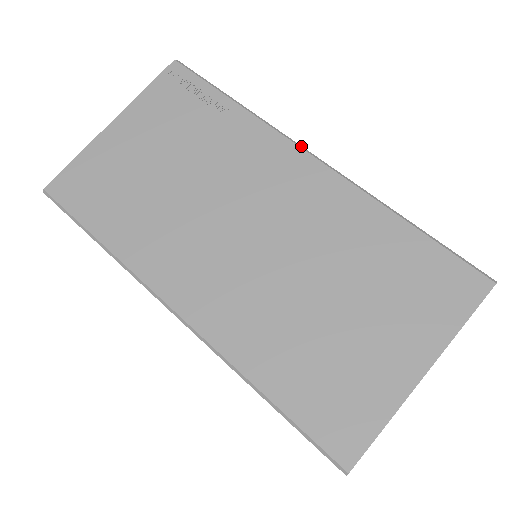
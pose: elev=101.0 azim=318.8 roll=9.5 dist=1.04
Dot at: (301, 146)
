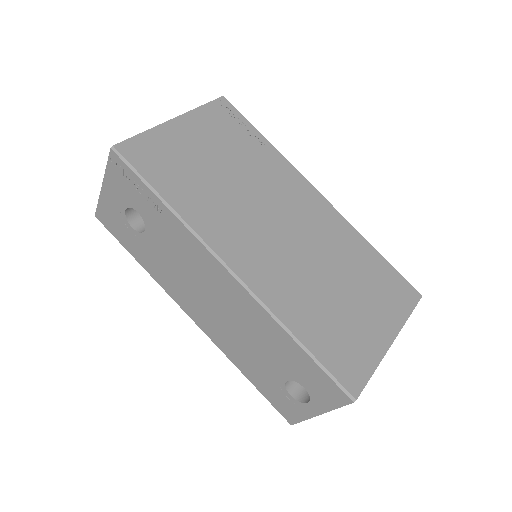
Dot at: (311, 184)
